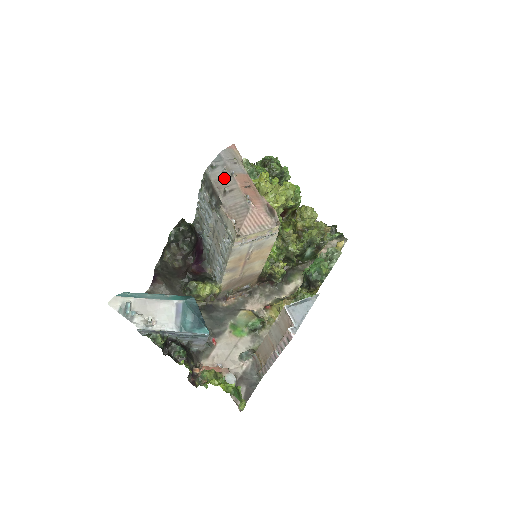
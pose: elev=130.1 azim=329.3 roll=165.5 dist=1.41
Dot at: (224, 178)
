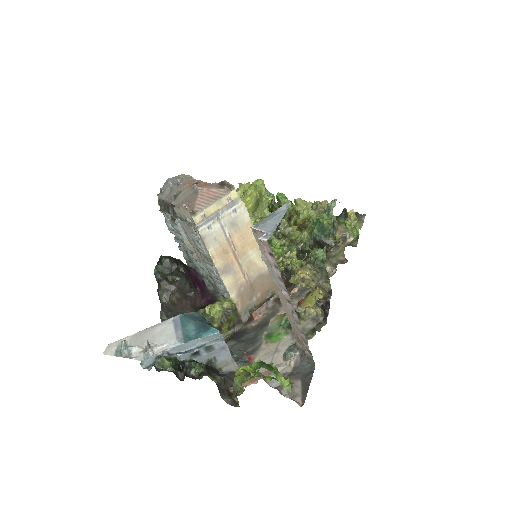
Dot at: (173, 190)
